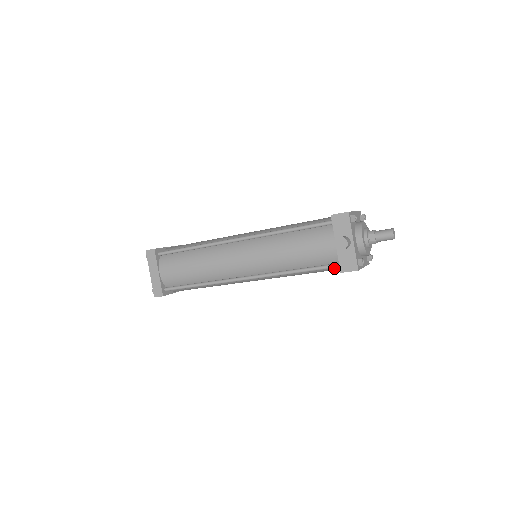
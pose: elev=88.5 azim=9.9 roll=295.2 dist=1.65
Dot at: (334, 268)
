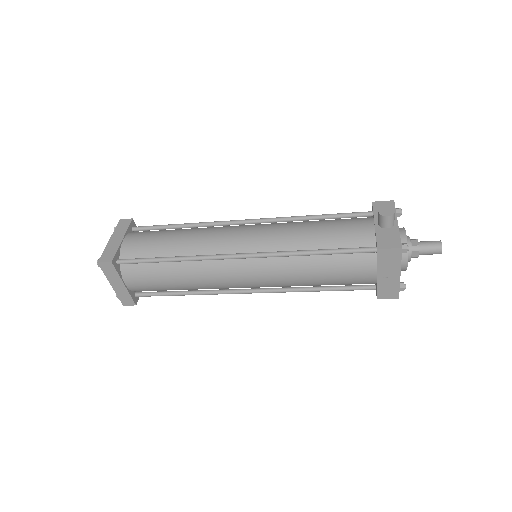
Dot at: (363, 262)
